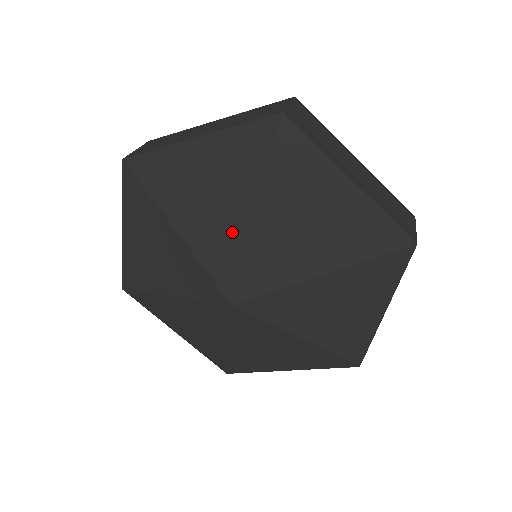
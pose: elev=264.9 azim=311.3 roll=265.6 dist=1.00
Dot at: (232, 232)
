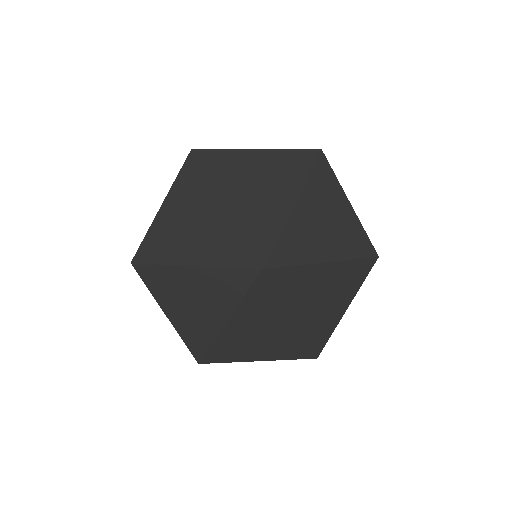
Dot at: (224, 231)
